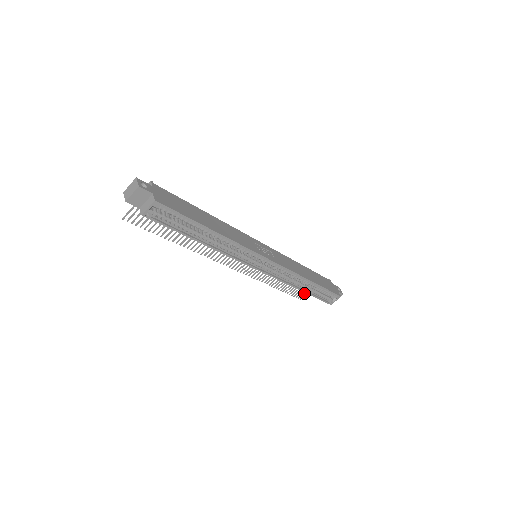
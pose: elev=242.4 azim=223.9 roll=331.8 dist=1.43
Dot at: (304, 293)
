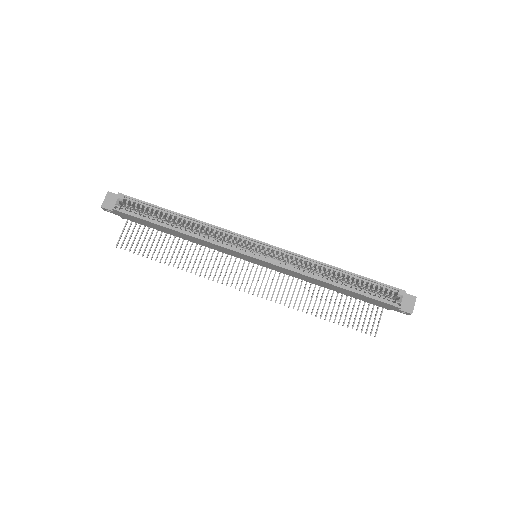
Dot at: (373, 325)
